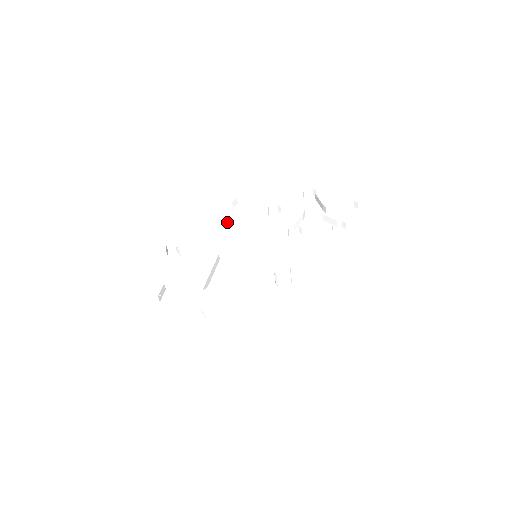
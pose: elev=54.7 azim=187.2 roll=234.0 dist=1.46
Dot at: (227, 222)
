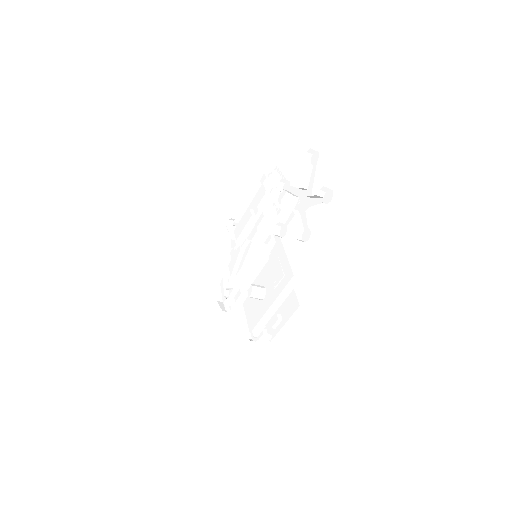
Dot at: (257, 199)
